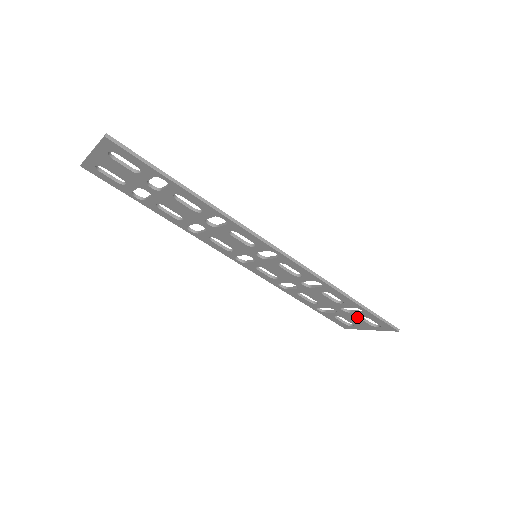
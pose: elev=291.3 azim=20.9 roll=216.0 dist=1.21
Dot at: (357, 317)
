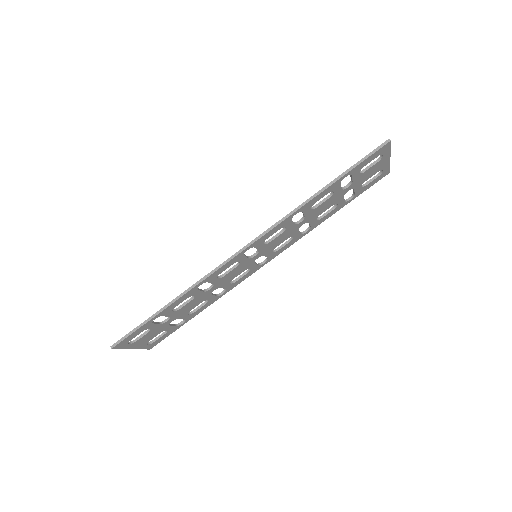
Dot at: (362, 175)
